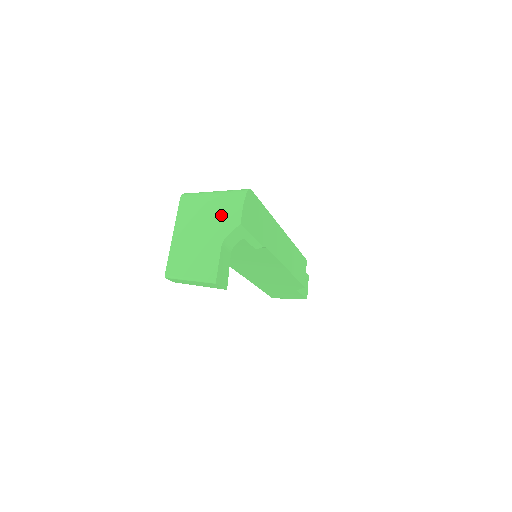
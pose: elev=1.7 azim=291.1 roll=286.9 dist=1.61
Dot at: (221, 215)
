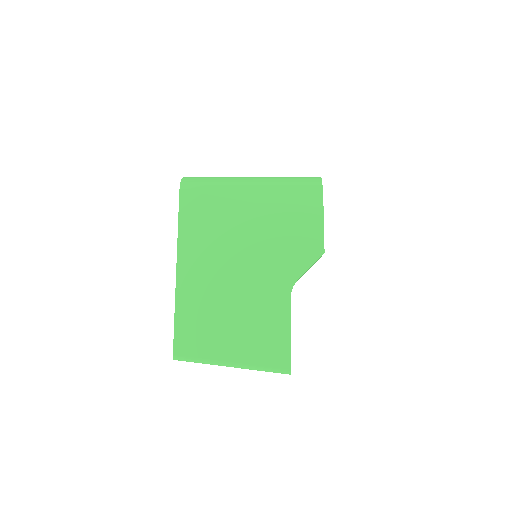
Dot at: (279, 232)
